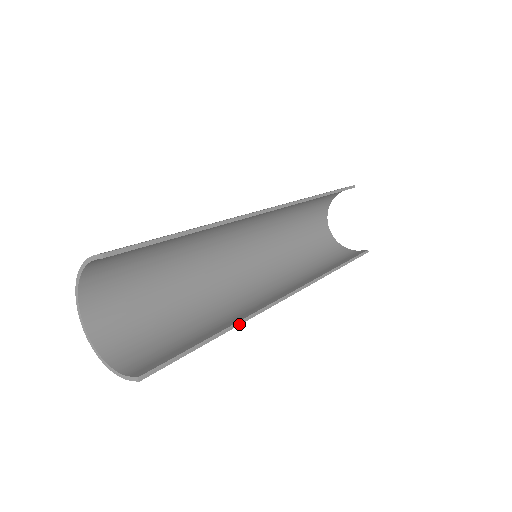
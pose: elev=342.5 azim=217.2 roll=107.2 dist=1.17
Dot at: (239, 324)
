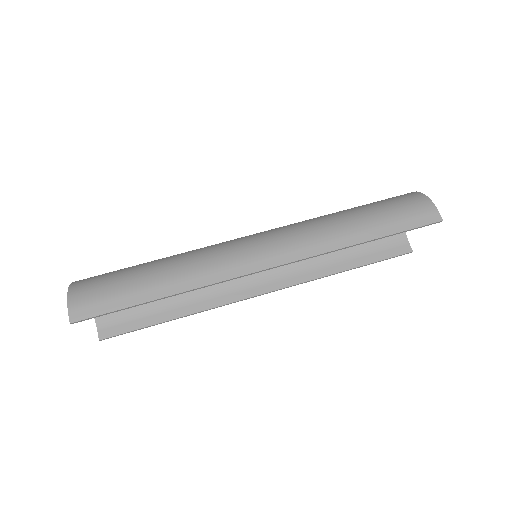
Dot at: occluded
